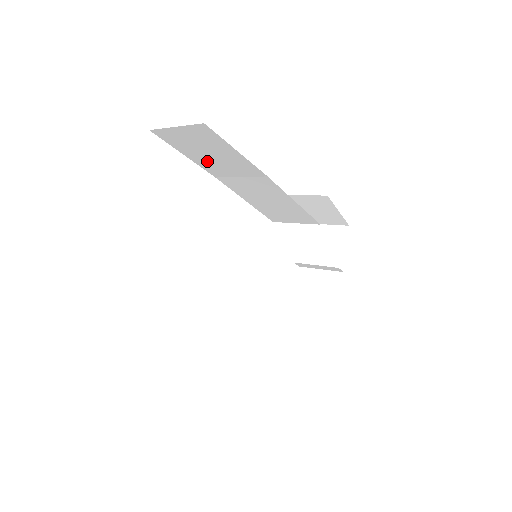
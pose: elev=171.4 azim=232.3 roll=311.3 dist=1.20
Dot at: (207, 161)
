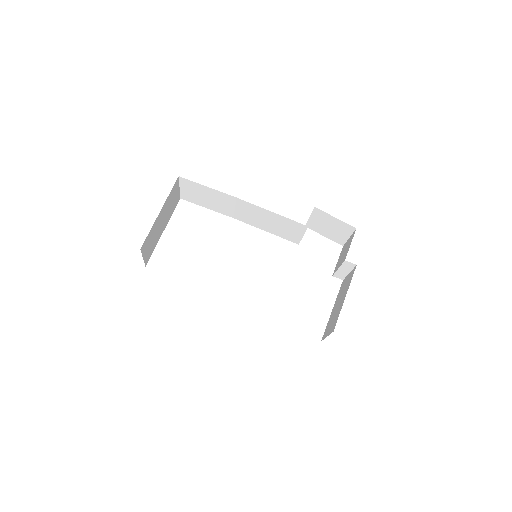
Dot at: (214, 205)
